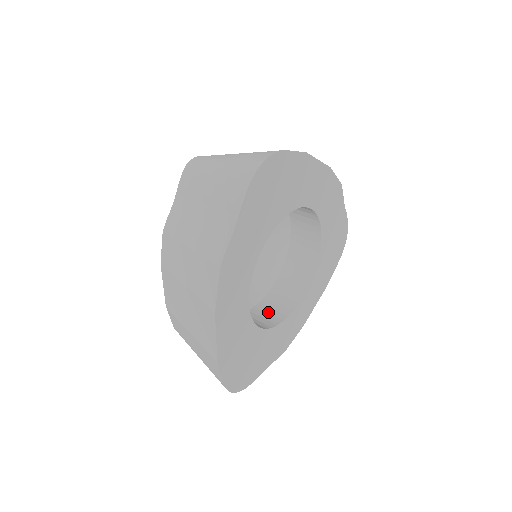
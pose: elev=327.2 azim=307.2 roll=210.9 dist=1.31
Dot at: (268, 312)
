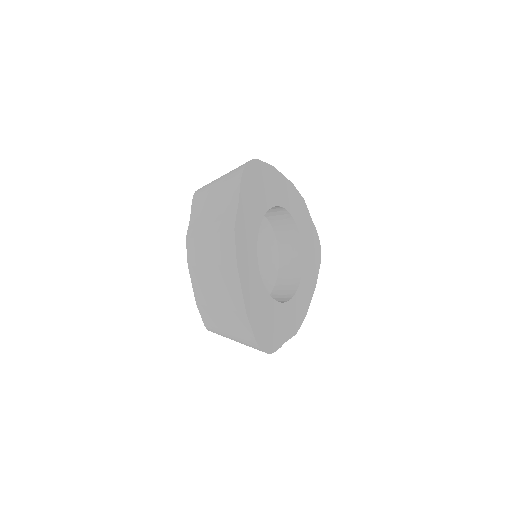
Dot at: occluded
